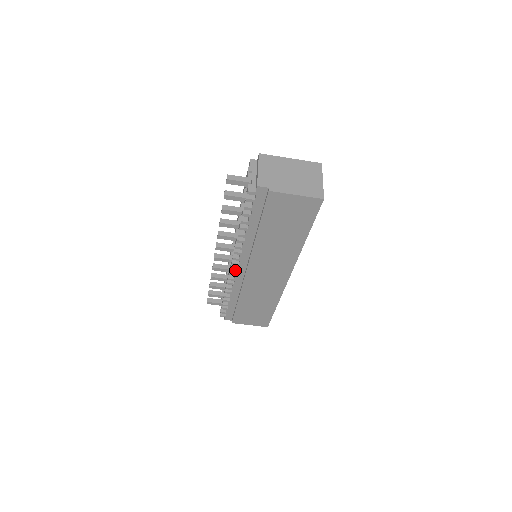
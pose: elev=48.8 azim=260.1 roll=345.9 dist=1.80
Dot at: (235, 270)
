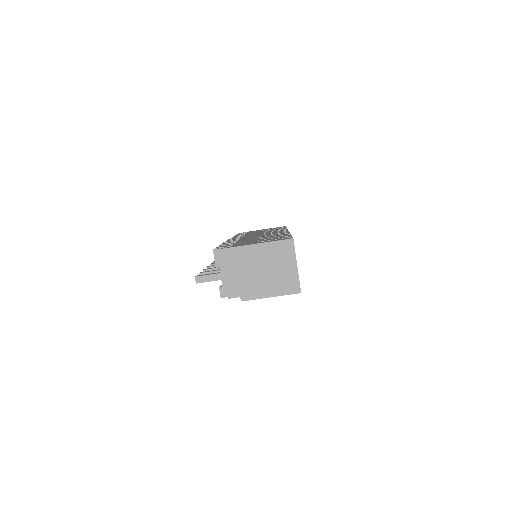
Dot at: occluded
